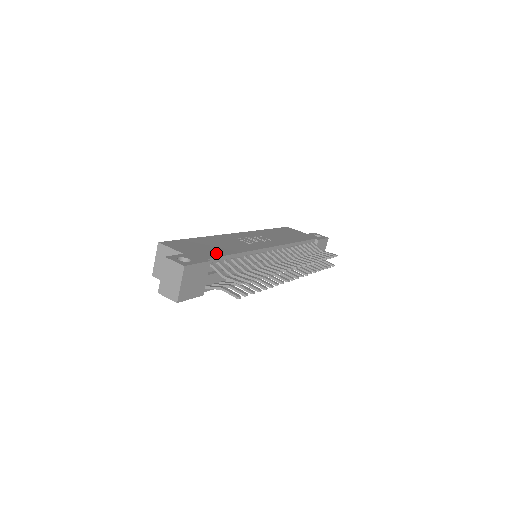
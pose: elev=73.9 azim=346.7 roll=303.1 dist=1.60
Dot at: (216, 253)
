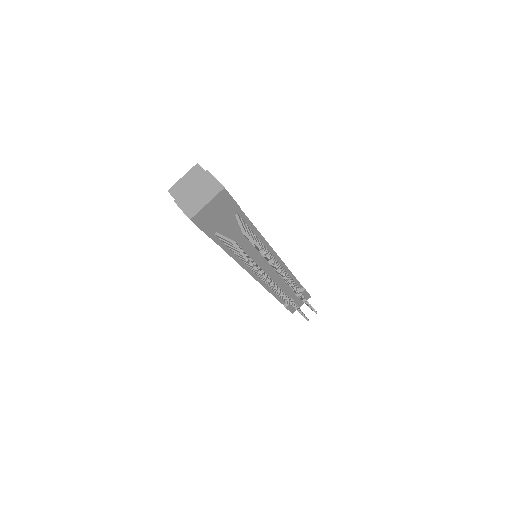
Dot at: occluded
